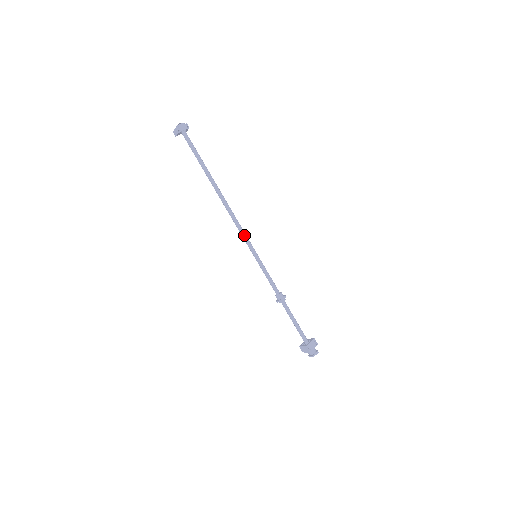
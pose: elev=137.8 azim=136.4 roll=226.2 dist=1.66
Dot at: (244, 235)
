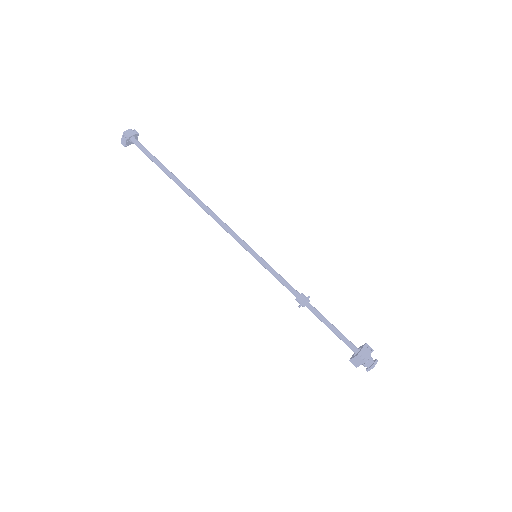
Dot at: (233, 234)
